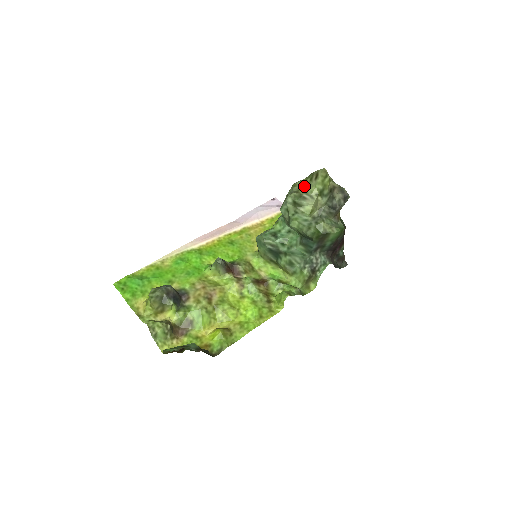
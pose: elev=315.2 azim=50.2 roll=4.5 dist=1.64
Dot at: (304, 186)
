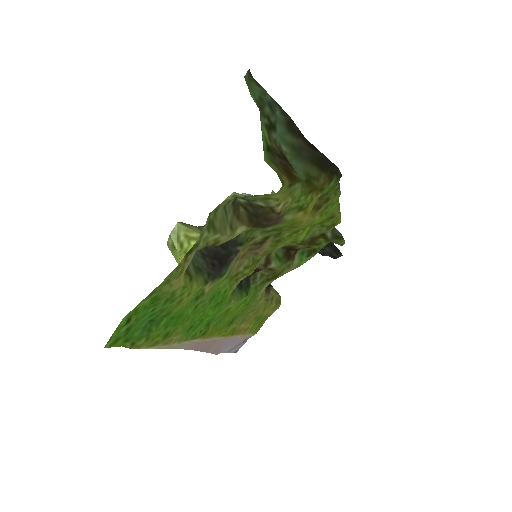
Dot at: occluded
